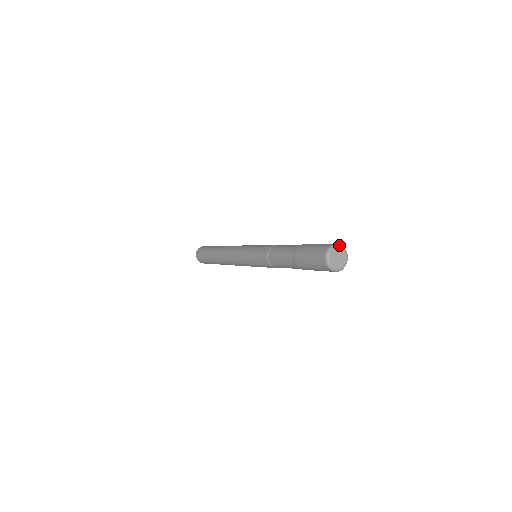
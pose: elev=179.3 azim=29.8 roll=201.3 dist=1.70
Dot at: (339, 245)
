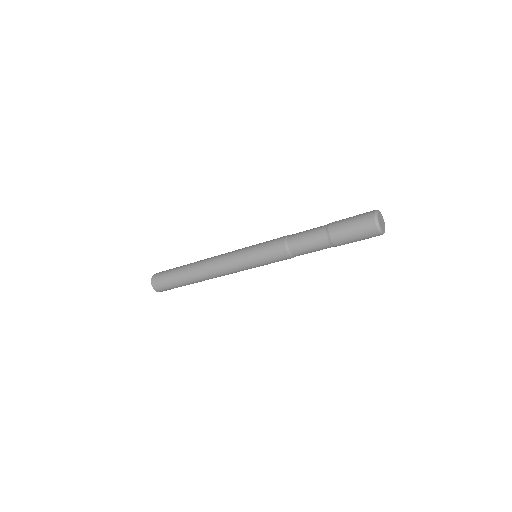
Dot at: occluded
